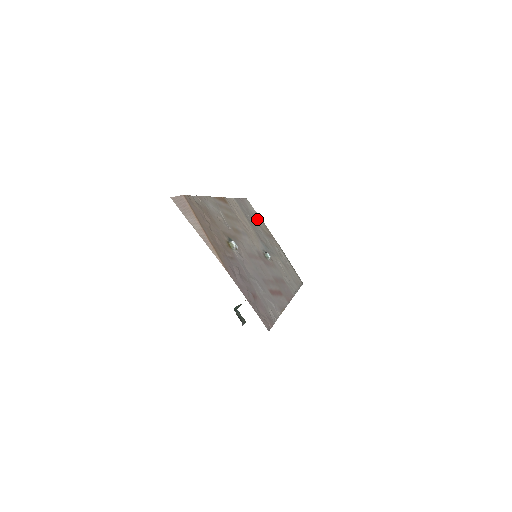
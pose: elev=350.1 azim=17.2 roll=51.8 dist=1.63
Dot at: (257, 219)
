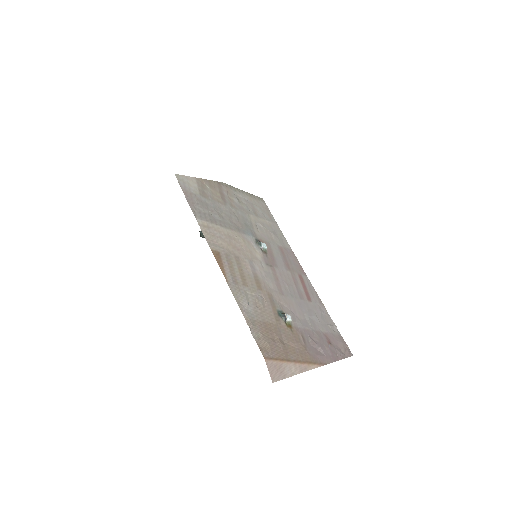
Dot at: (204, 192)
